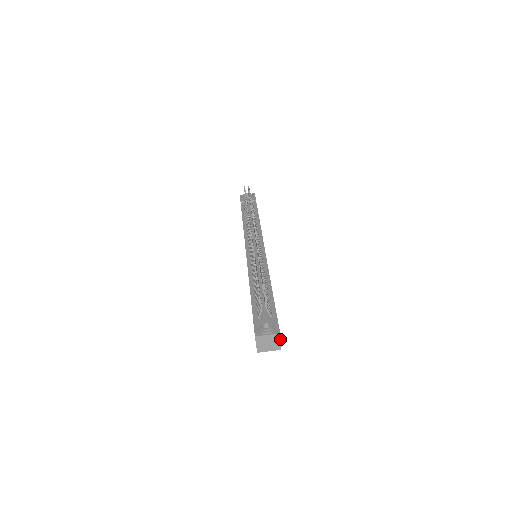
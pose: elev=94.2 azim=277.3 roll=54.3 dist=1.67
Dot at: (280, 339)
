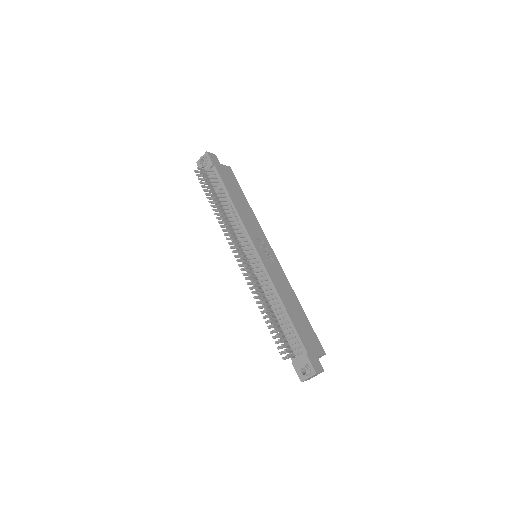
Dot at: occluded
